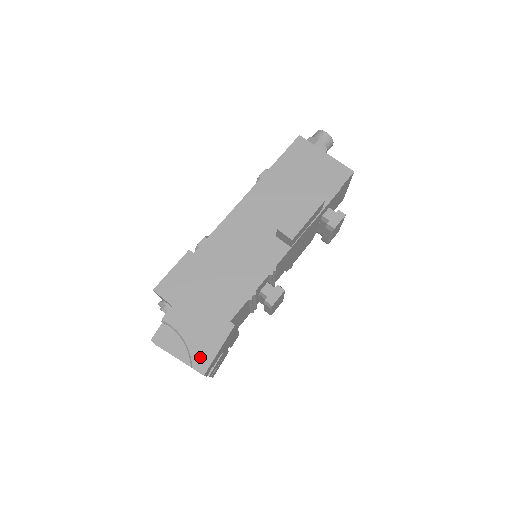
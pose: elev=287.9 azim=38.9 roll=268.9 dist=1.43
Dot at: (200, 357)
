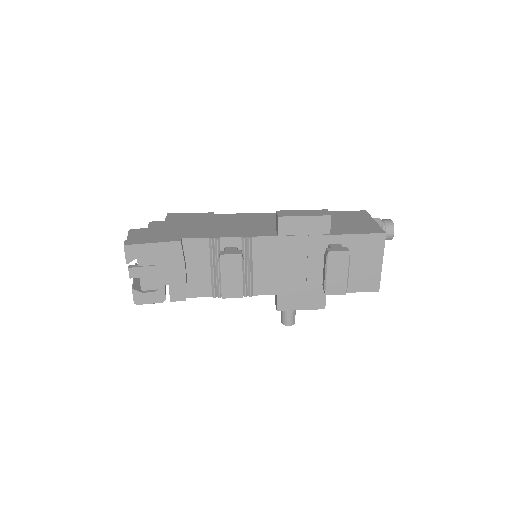
Dot at: (137, 239)
